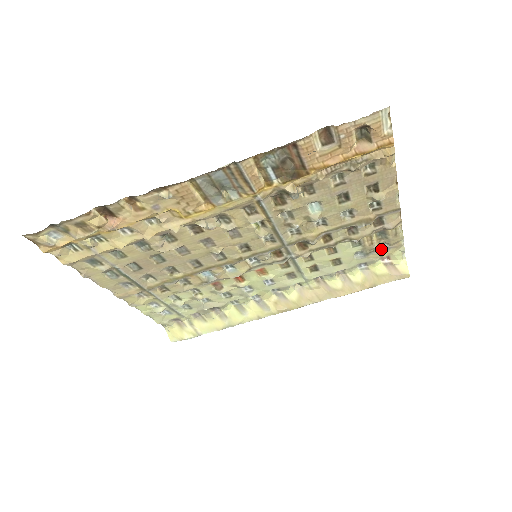
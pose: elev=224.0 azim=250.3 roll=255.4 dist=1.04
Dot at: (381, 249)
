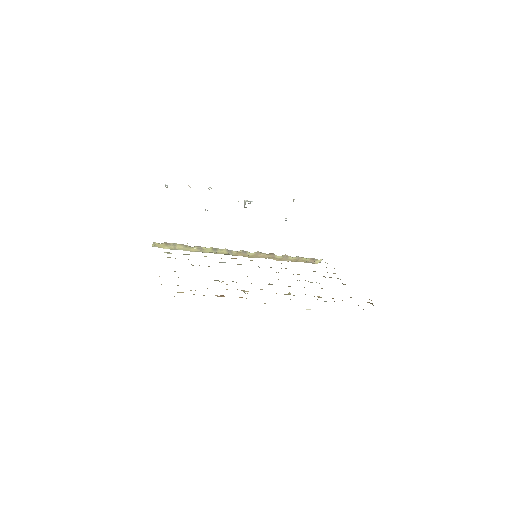
Dot at: occluded
